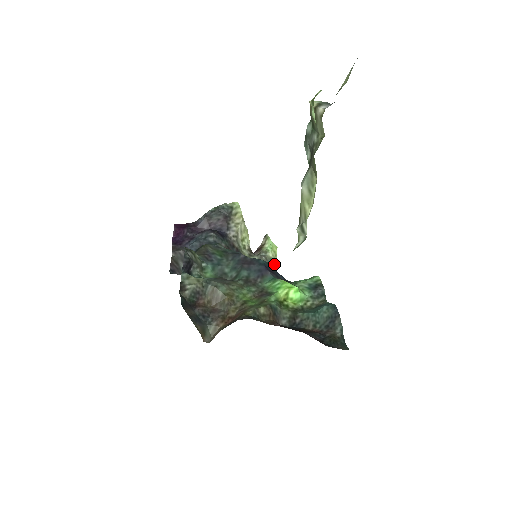
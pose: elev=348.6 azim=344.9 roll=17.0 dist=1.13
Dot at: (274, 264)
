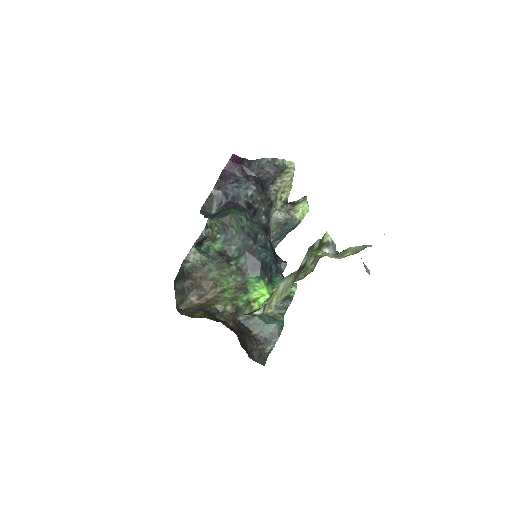
Dot at: (296, 224)
